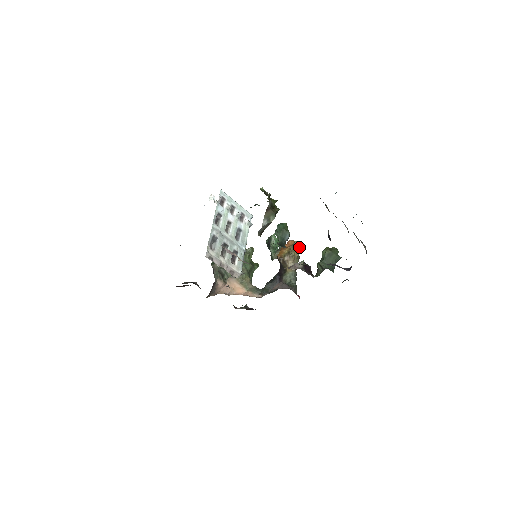
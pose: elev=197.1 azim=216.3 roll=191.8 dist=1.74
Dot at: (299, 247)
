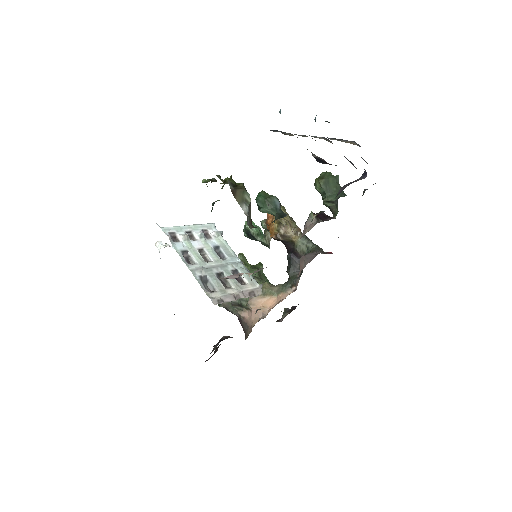
Dot at: (283, 209)
